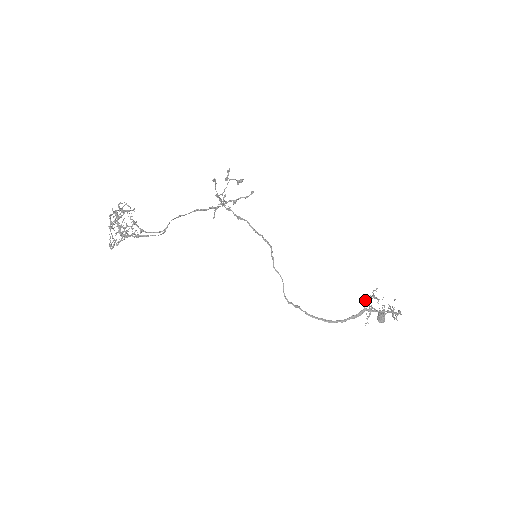
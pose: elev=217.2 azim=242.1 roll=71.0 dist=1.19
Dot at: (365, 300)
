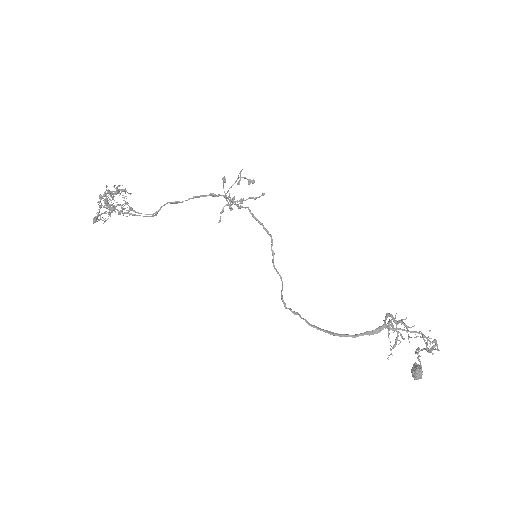
Dot at: (386, 315)
